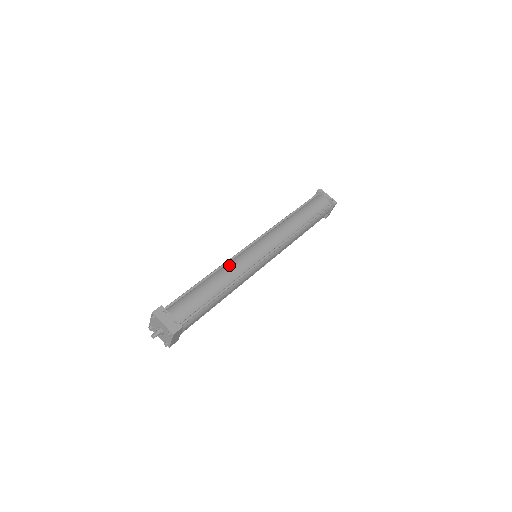
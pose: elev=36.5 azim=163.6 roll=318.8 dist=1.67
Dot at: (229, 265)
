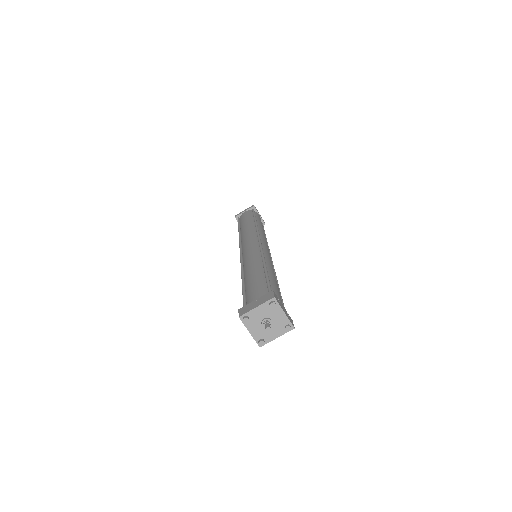
Dot at: (267, 259)
